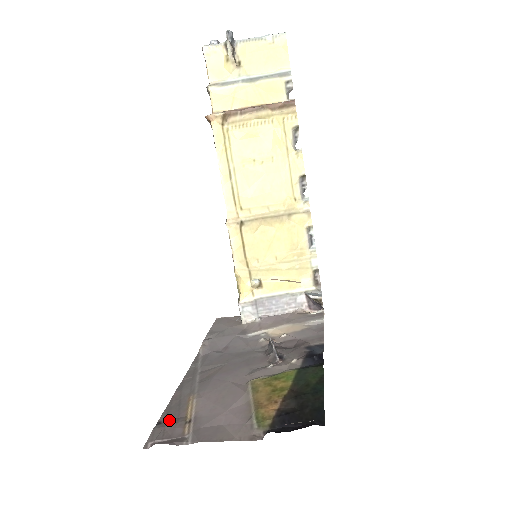
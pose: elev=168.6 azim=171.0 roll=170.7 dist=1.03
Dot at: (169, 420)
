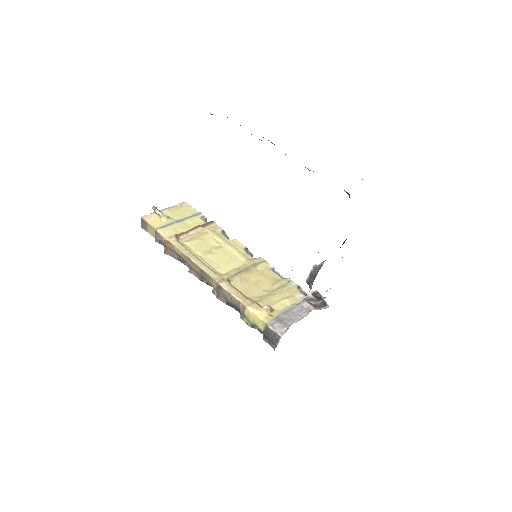
Dot at: occluded
